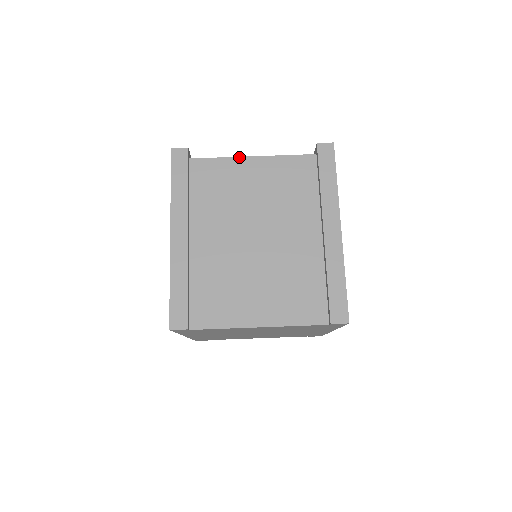
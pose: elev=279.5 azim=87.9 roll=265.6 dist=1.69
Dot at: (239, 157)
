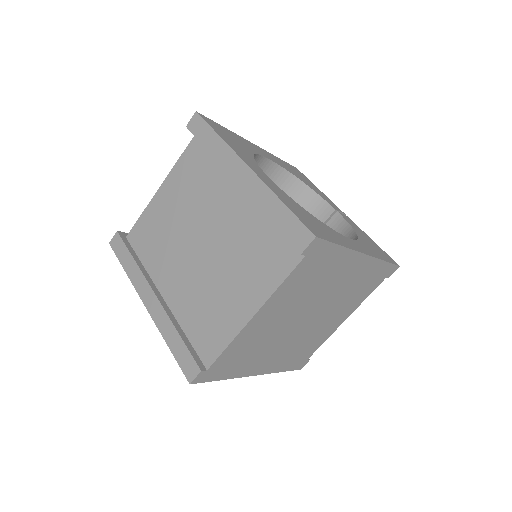
Dot at: (151, 199)
